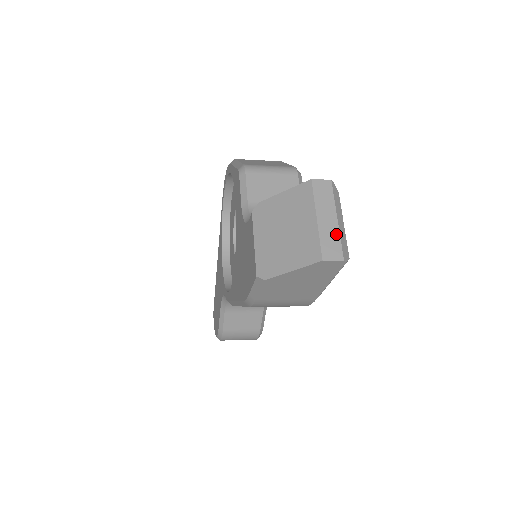
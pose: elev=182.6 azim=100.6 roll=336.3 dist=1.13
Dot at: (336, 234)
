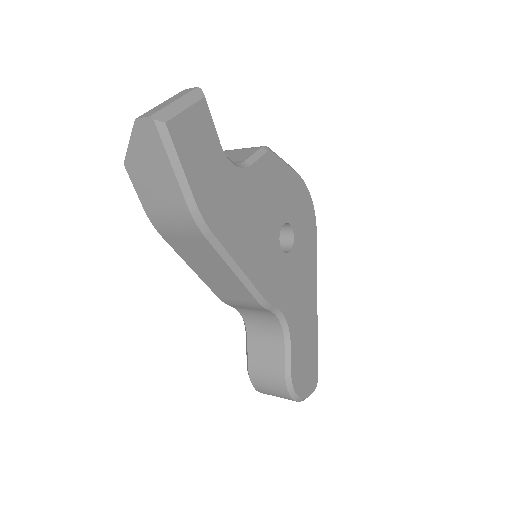
Dot at: (163, 107)
